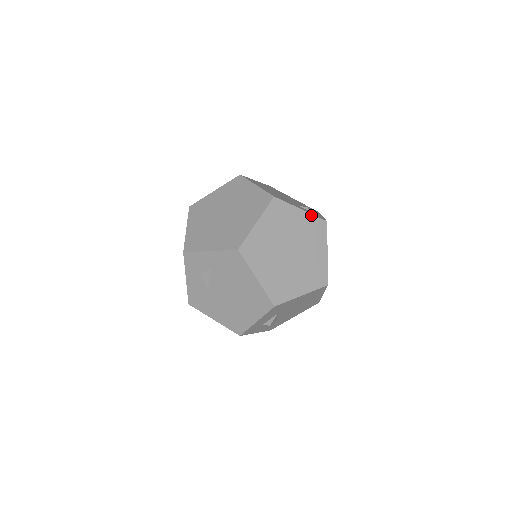
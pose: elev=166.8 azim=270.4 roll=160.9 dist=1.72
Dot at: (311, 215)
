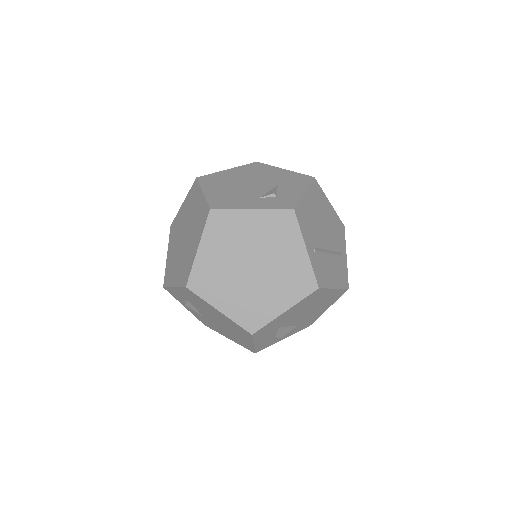
Dot at: (268, 210)
